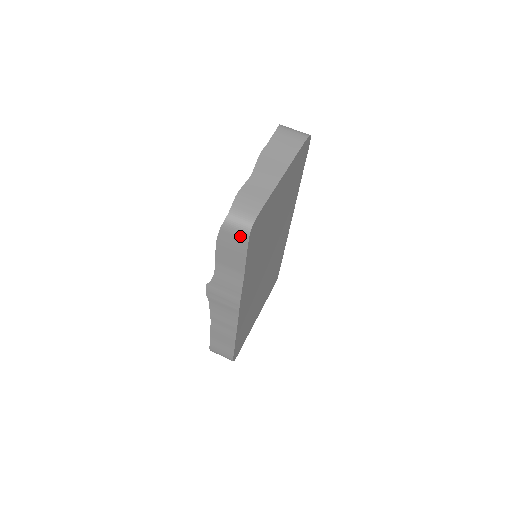
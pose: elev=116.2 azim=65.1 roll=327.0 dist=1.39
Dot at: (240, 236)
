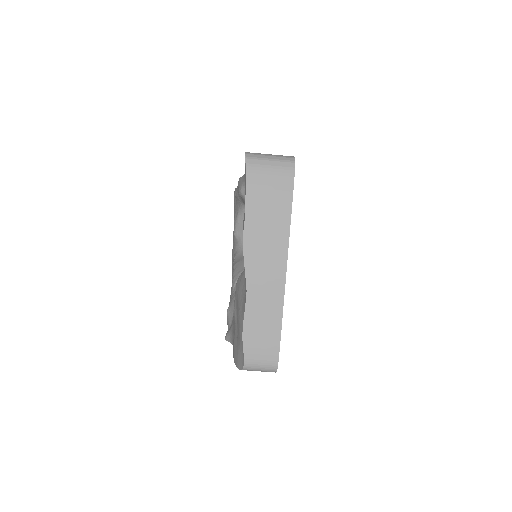
Dot at: occluded
